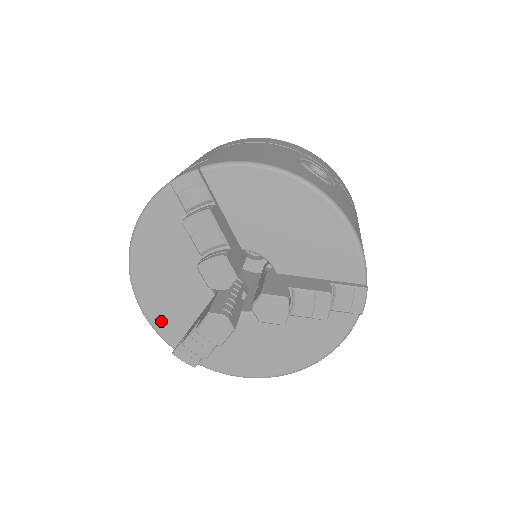
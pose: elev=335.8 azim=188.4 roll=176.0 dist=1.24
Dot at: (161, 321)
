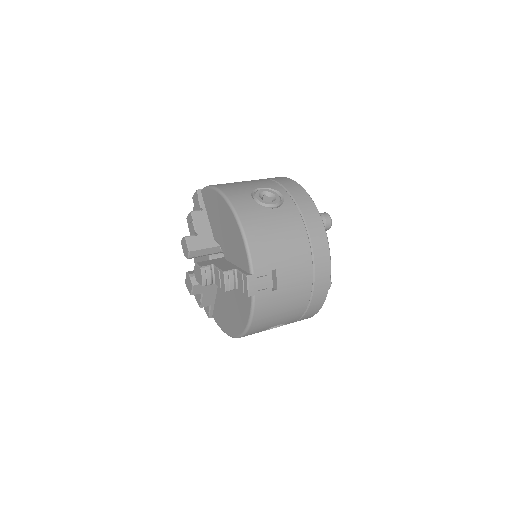
Dot at: occluded
